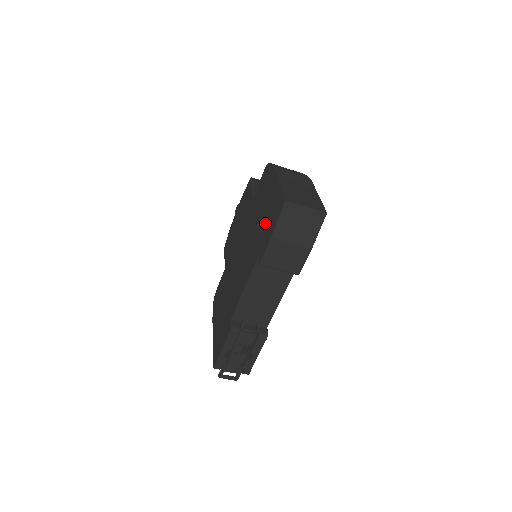
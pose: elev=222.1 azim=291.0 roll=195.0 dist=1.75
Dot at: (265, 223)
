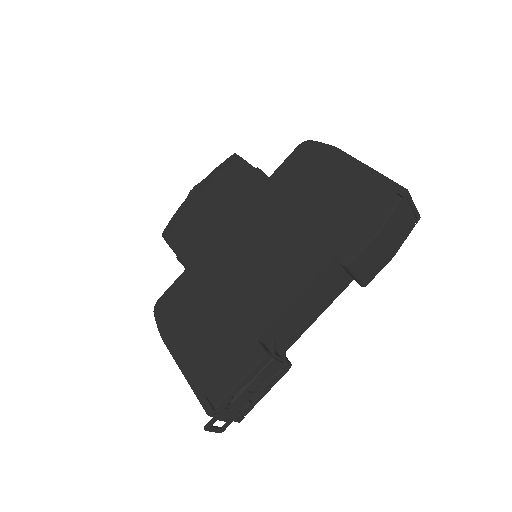
Dot at: (343, 213)
